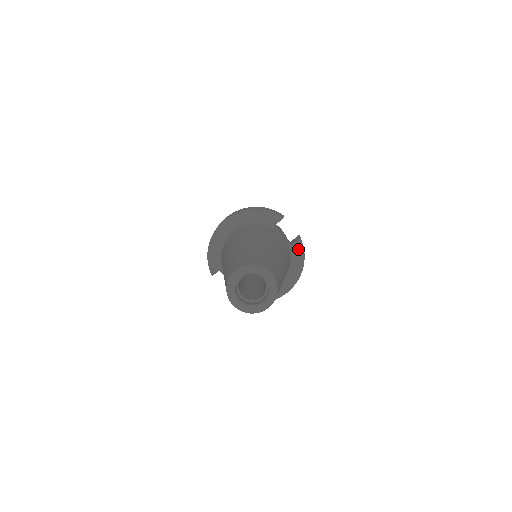
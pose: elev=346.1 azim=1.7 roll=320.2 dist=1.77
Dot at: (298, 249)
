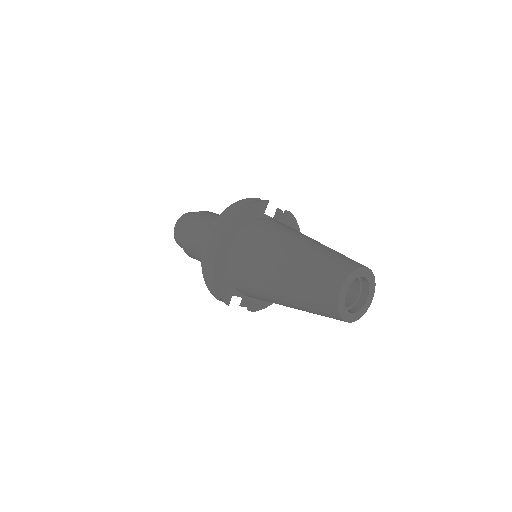
Dot at: (292, 223)
